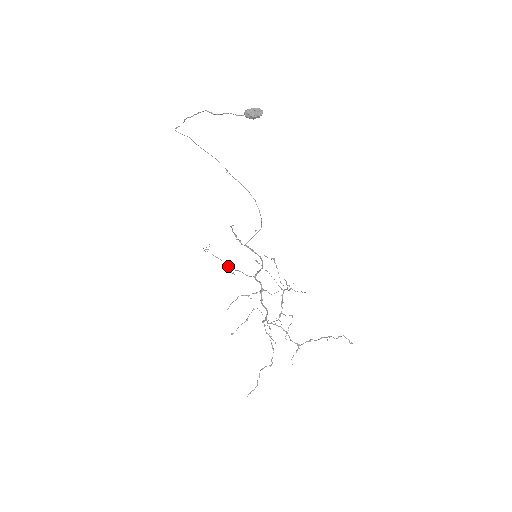
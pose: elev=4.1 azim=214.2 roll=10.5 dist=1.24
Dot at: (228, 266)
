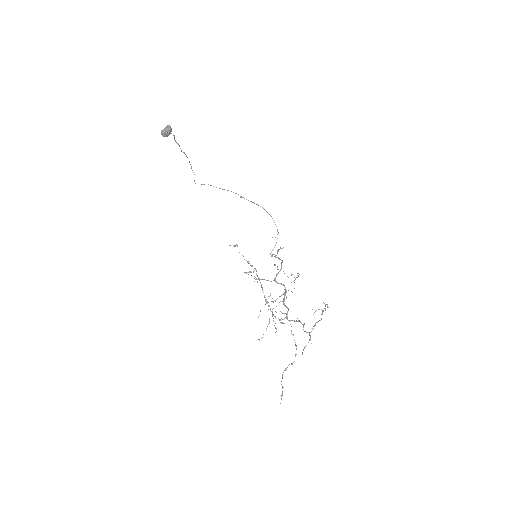
Dot at: occluded
